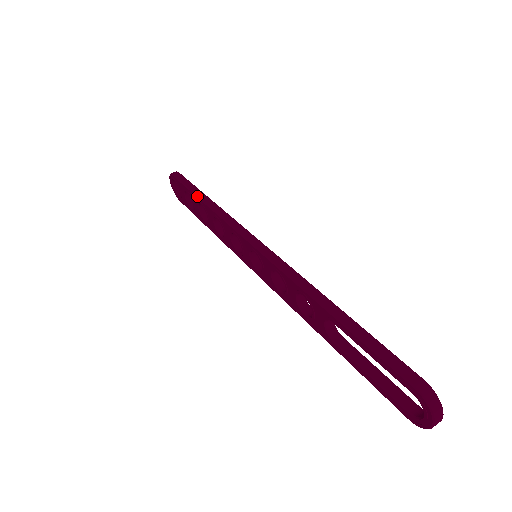
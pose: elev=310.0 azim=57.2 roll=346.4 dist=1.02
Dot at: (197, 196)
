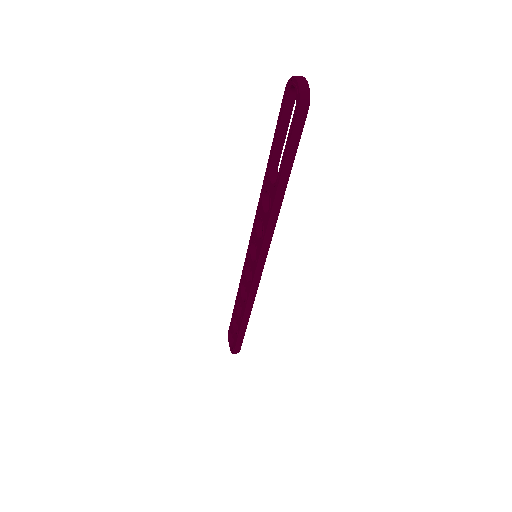
Dot at: (235, 302)
